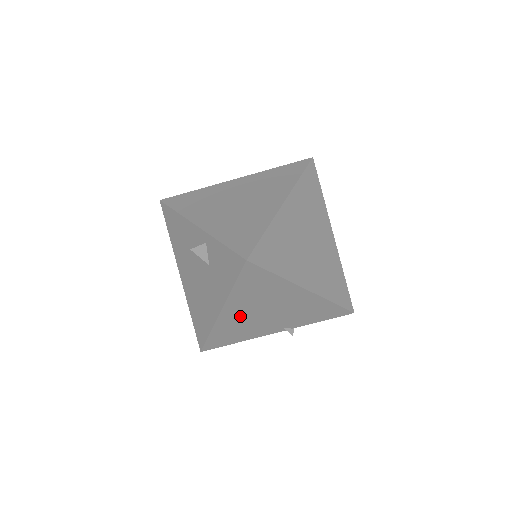
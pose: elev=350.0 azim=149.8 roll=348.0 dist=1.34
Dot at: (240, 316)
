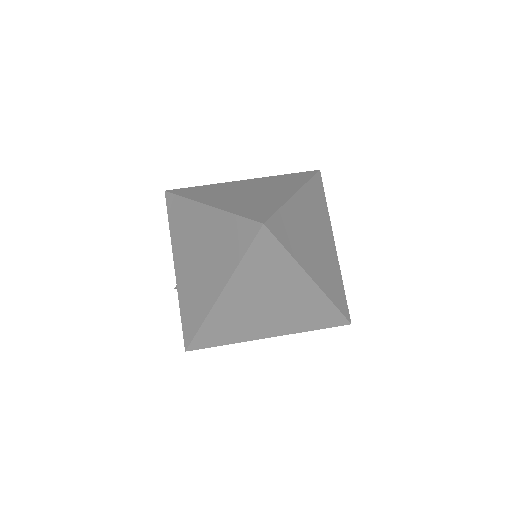
Dot at: occluded
